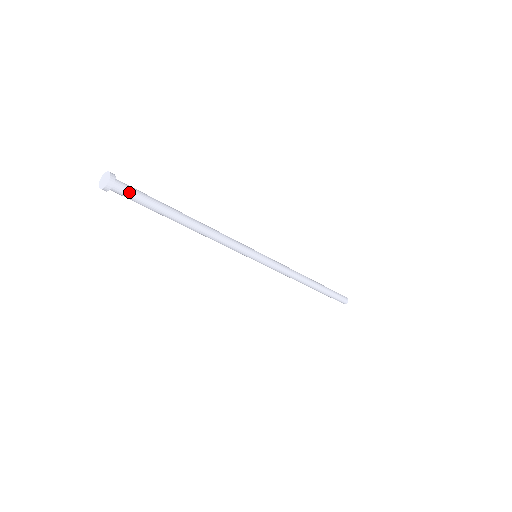
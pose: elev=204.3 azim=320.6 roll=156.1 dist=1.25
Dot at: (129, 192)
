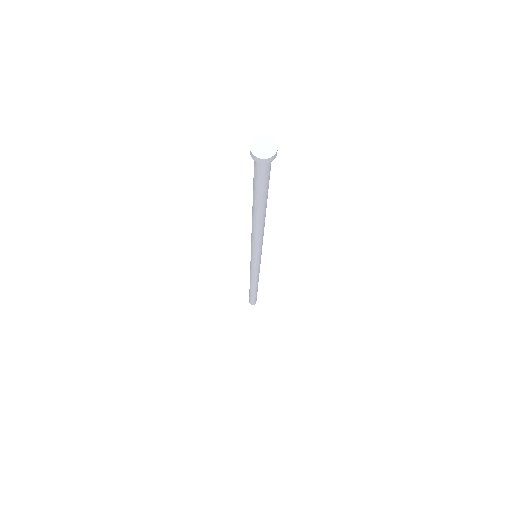
Dot at: (266, 172)
